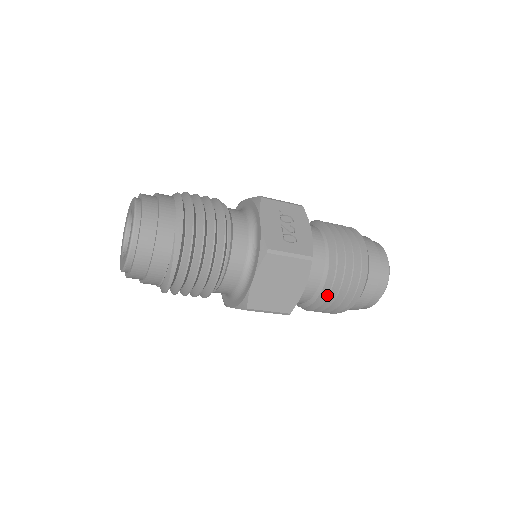
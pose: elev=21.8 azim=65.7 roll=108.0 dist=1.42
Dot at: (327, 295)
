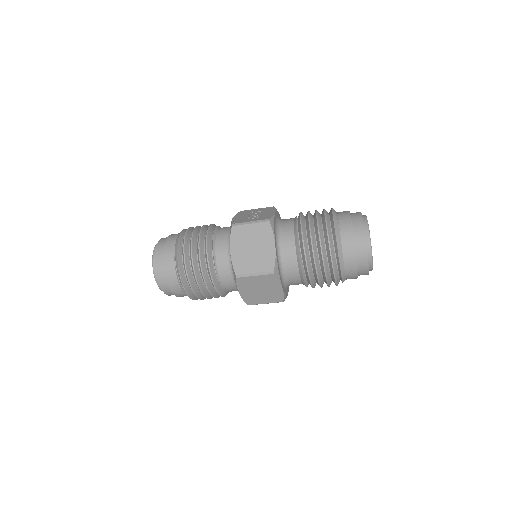
Dot at: (303, 249)
